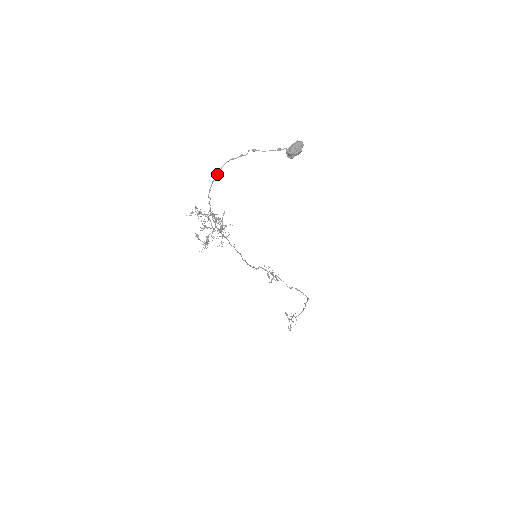
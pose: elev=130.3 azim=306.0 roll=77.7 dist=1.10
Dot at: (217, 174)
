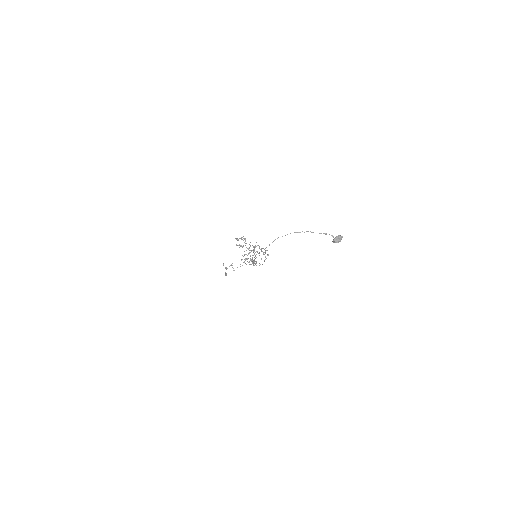
Dot at: (282, 236)
